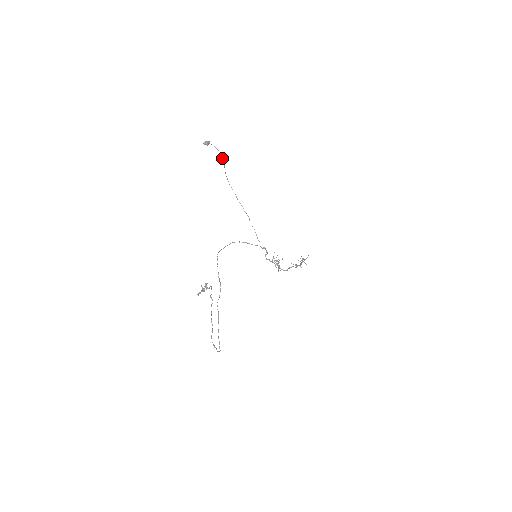
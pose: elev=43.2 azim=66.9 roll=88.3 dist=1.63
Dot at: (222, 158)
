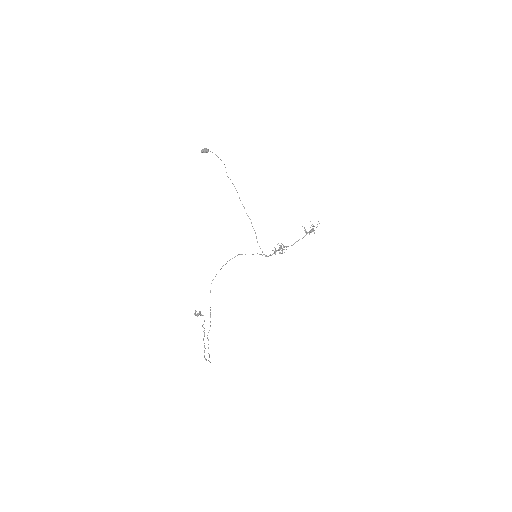
Dot at: occluded
